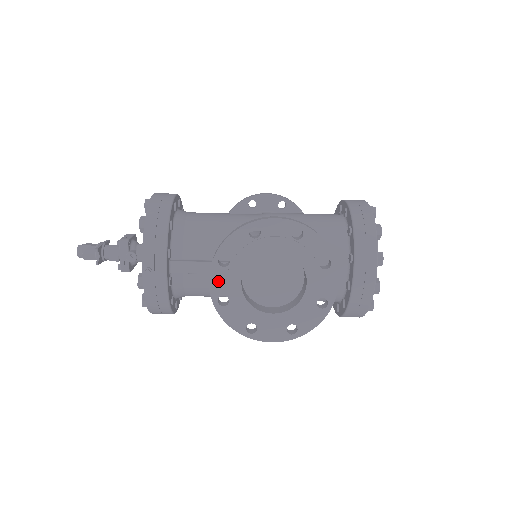
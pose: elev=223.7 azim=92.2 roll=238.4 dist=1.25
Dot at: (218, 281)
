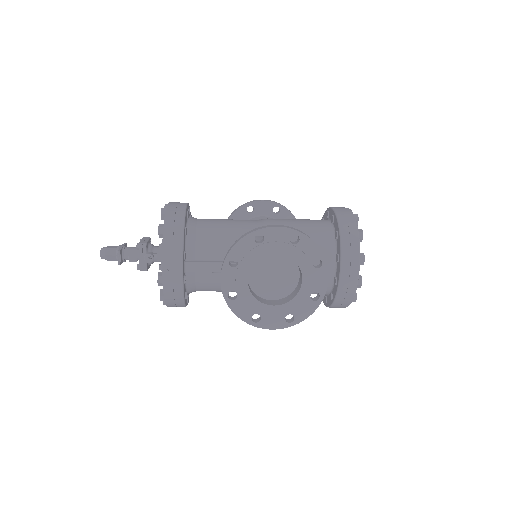
Dot at: (228, 279)
